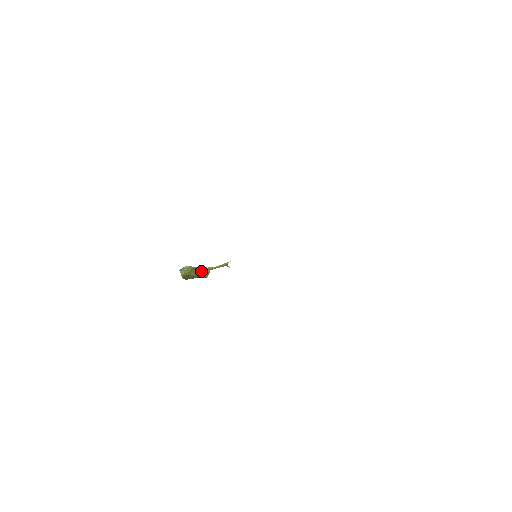
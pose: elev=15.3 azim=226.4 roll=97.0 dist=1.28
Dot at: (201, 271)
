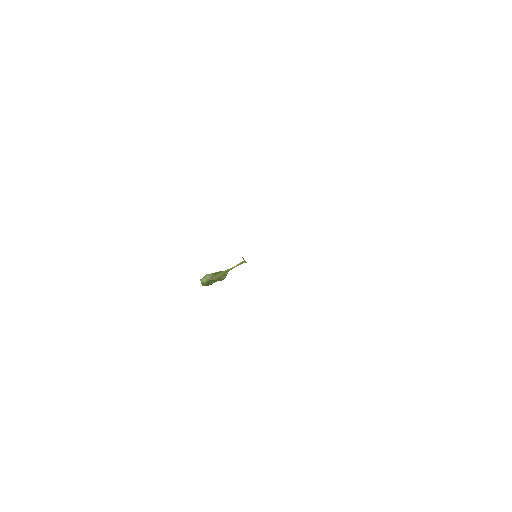
Dot at: (222, 273)
